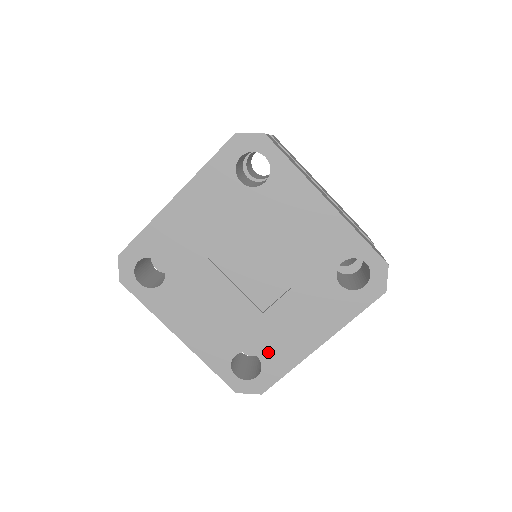
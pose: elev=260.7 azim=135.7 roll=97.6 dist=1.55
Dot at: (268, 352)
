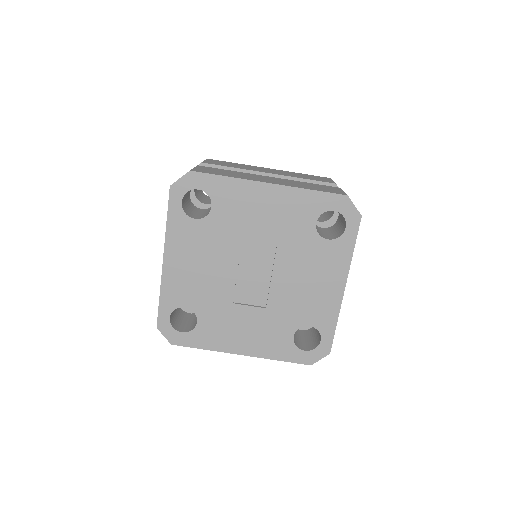
Dot at: (207, 326)
